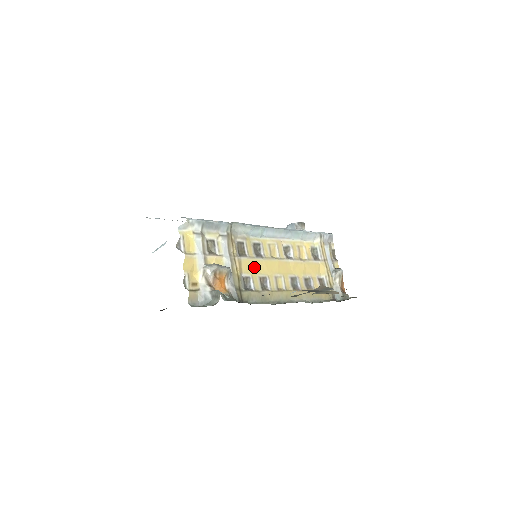
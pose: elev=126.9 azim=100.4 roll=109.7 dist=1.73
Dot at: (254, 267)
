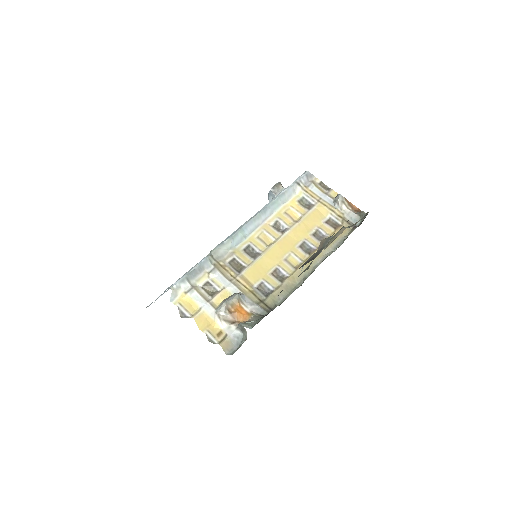
Dot at: (259, 270)
